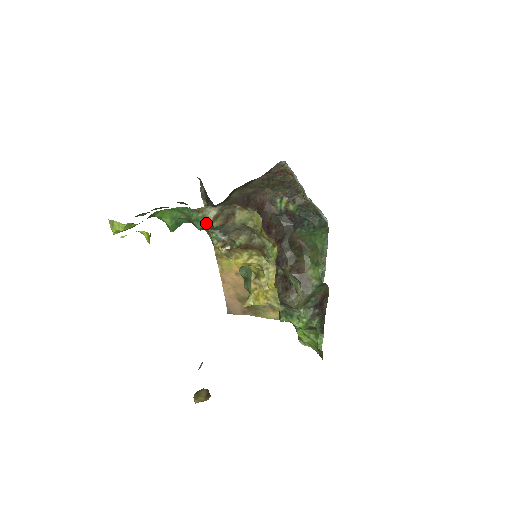
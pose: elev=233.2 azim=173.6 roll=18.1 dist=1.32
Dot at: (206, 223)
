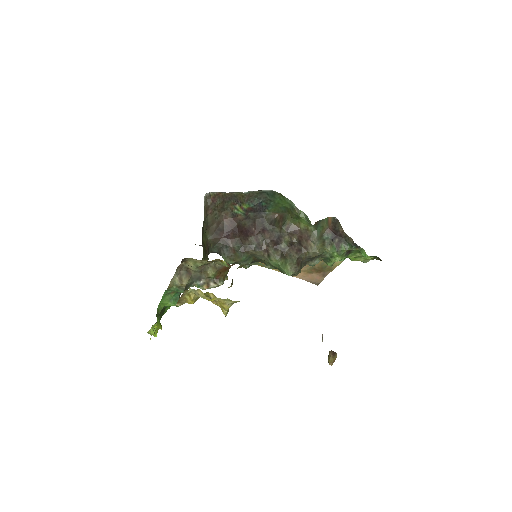
Dot at: (182, 287)
